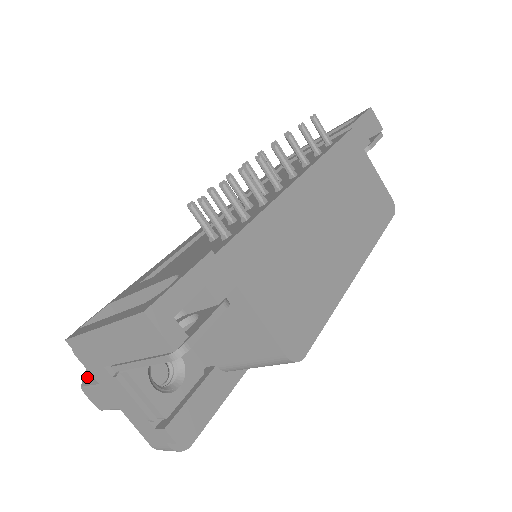
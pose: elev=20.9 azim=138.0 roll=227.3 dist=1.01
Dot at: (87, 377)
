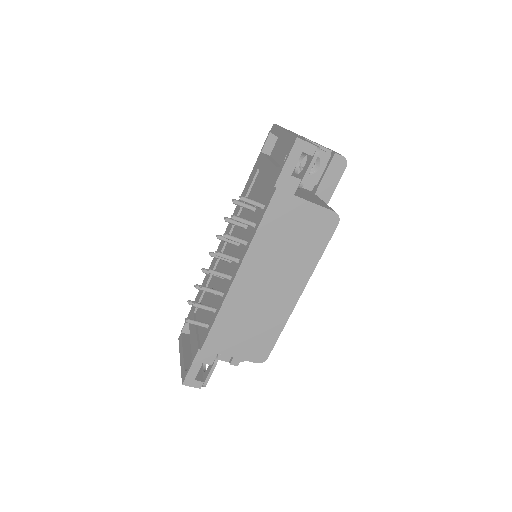
Dot at: occluded
